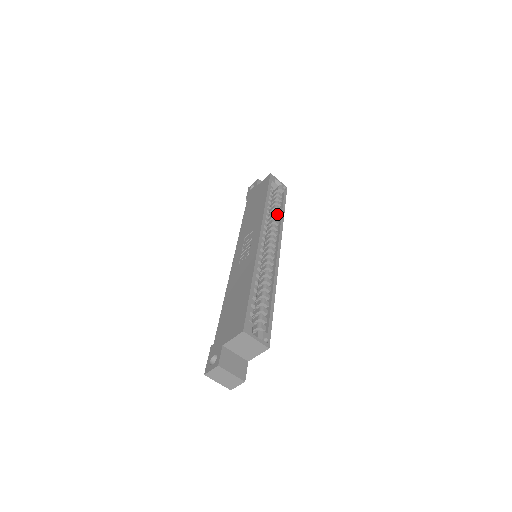
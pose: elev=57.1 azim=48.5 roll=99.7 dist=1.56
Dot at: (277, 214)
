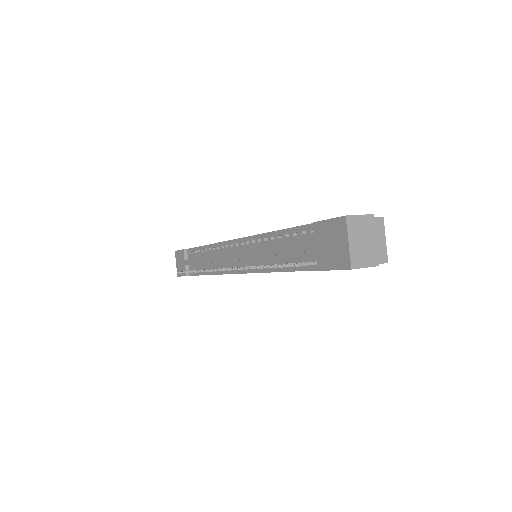
Dot at: occluded
